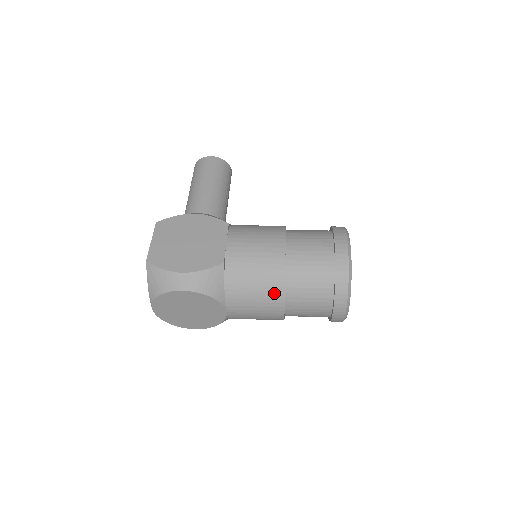
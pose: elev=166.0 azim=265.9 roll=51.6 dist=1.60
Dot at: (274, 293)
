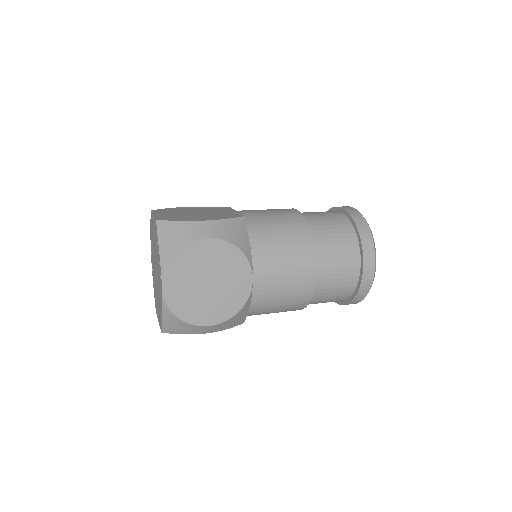
Dot at: (303, 244)
